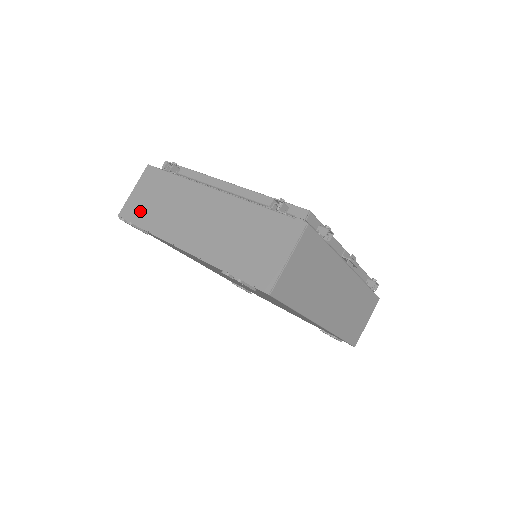
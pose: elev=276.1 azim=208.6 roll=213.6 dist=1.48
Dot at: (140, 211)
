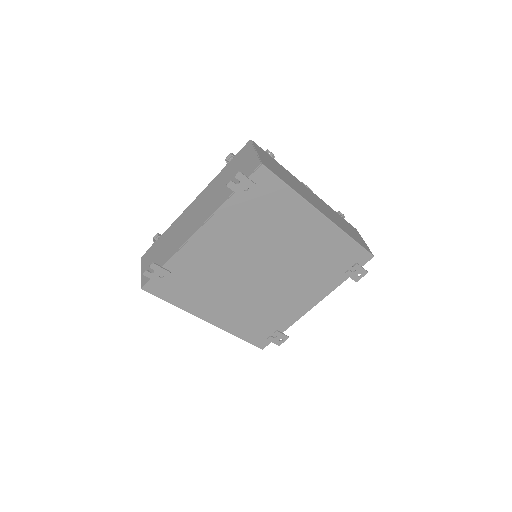
Dot at: occluded
